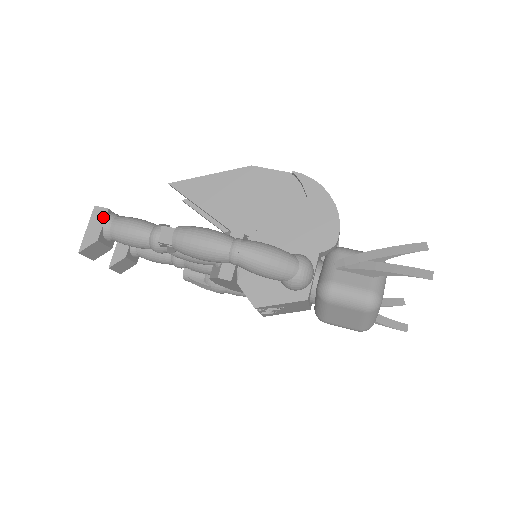
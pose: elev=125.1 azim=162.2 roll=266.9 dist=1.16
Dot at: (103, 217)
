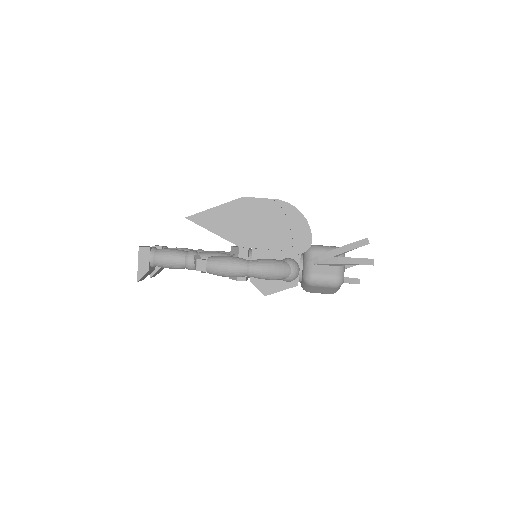
Dot at: (148, 254)
